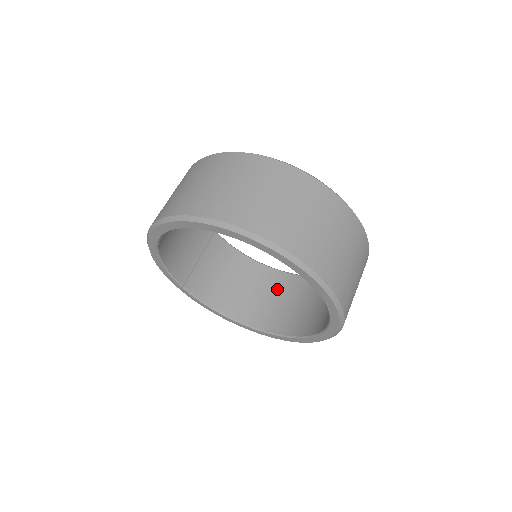
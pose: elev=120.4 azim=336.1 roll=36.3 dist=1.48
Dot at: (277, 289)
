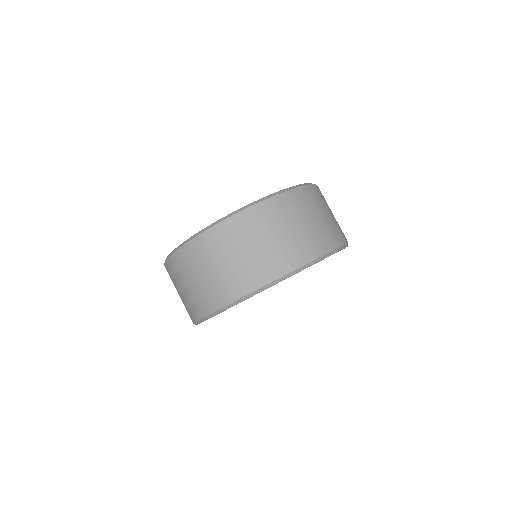
Dot at: occluded
